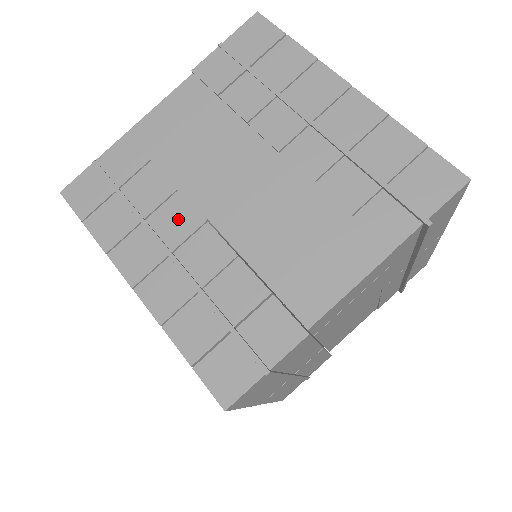
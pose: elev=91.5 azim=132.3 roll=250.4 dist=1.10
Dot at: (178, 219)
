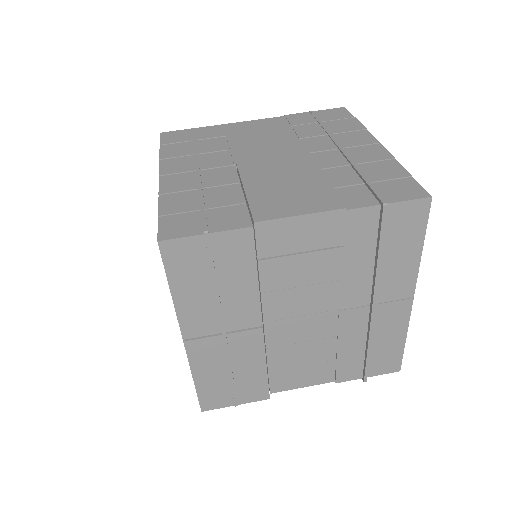
Dot at: (218, 159)
